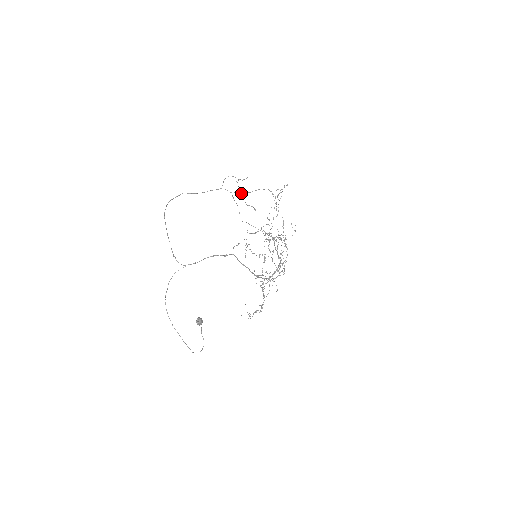
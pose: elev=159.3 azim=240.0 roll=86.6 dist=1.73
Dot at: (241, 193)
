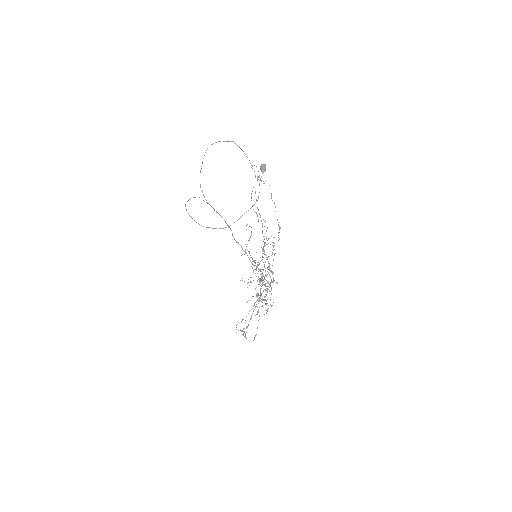
Dot at: occluded
